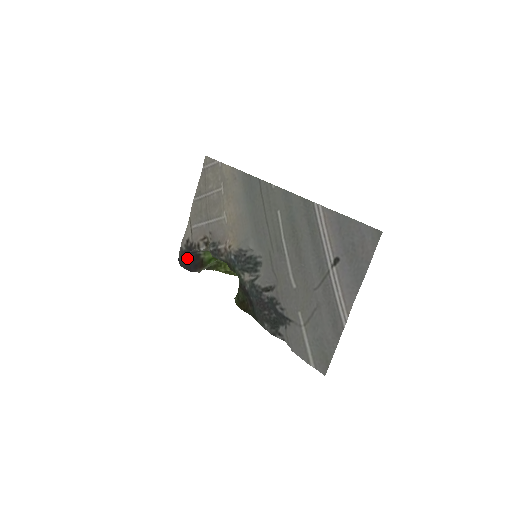
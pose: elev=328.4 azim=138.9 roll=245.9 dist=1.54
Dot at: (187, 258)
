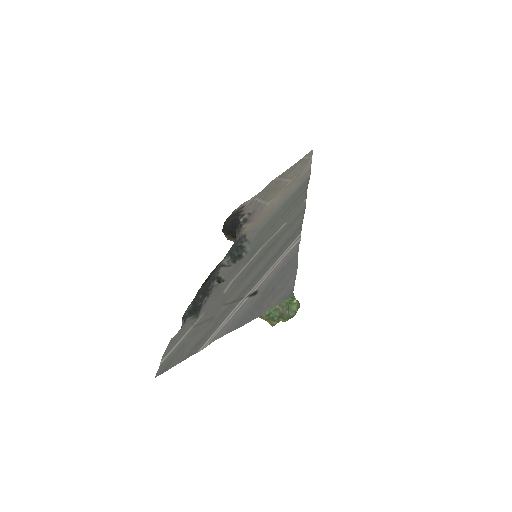
Dot at: (231, 220)
